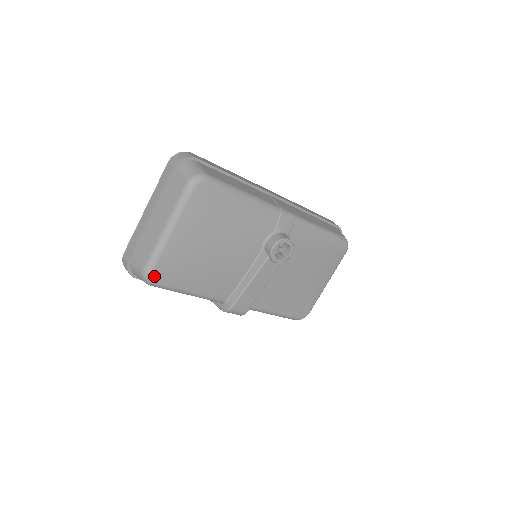
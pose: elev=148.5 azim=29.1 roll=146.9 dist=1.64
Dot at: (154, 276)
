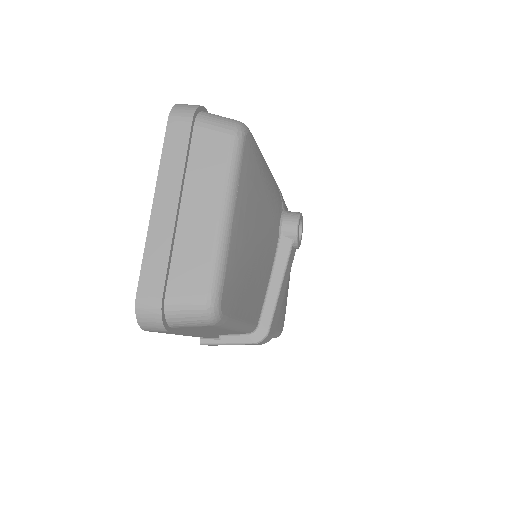
Dot at: (222, 302)
